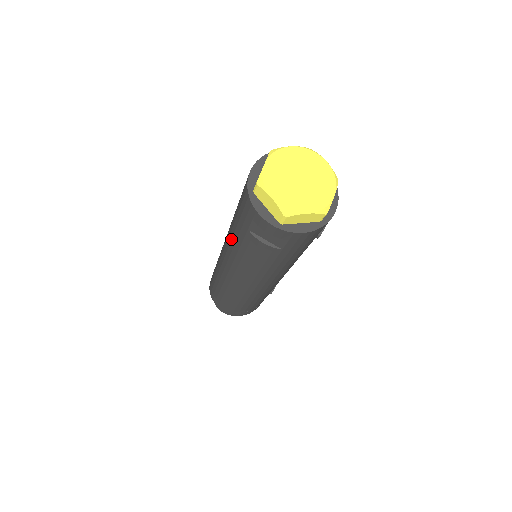
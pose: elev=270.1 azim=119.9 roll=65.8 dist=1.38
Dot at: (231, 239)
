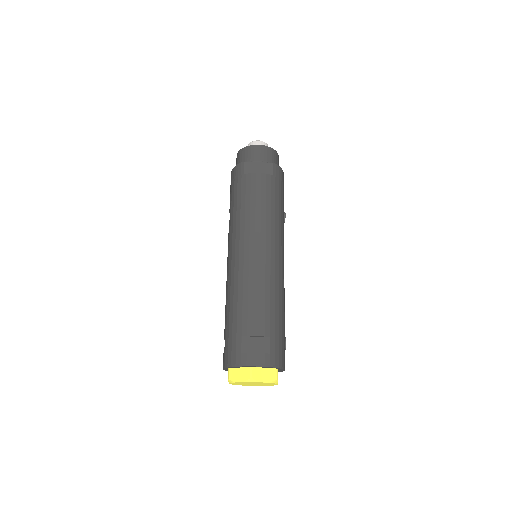
Dot at: occluded
